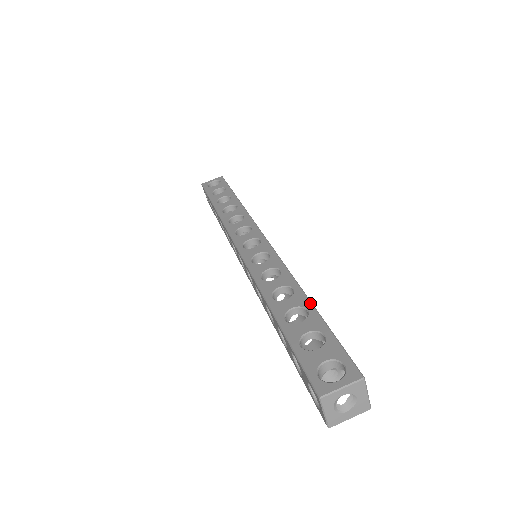
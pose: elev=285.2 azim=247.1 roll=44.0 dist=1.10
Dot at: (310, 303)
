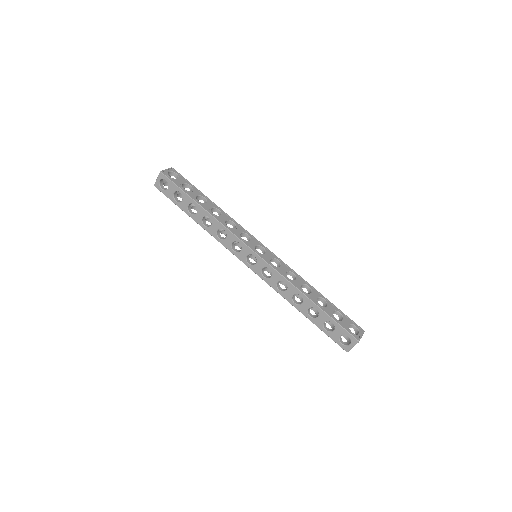
Dot at: (315, 305)
